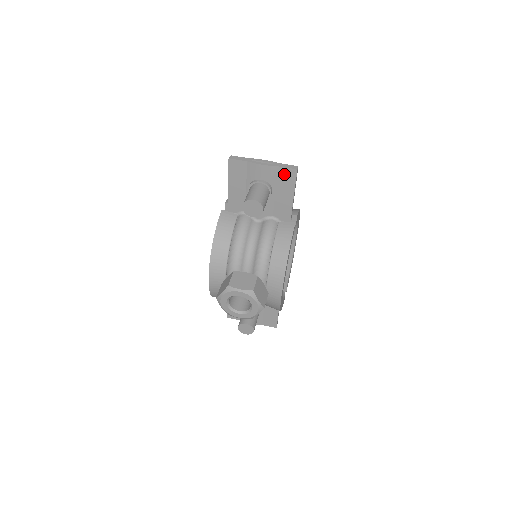
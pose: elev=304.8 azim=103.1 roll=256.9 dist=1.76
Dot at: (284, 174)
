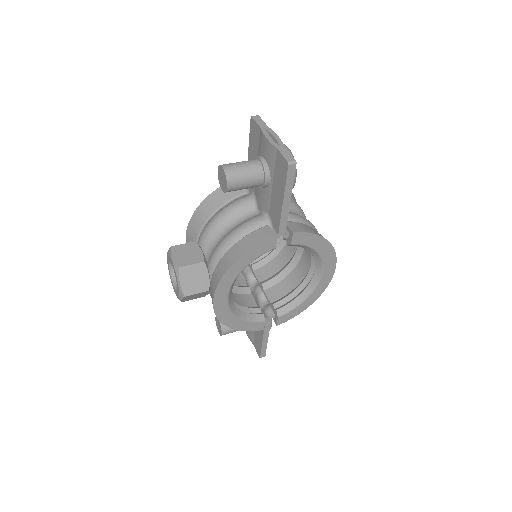
Dot at: (280, 163)
